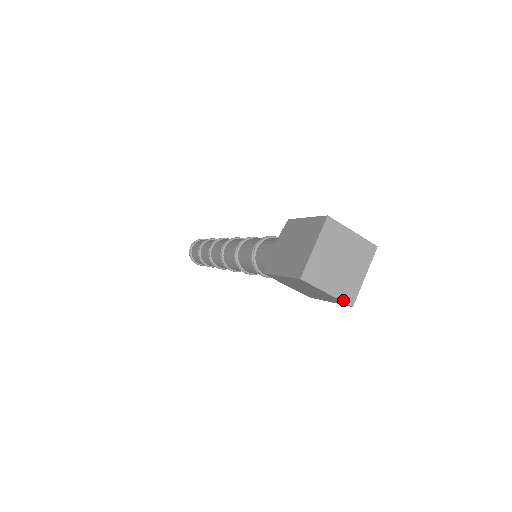
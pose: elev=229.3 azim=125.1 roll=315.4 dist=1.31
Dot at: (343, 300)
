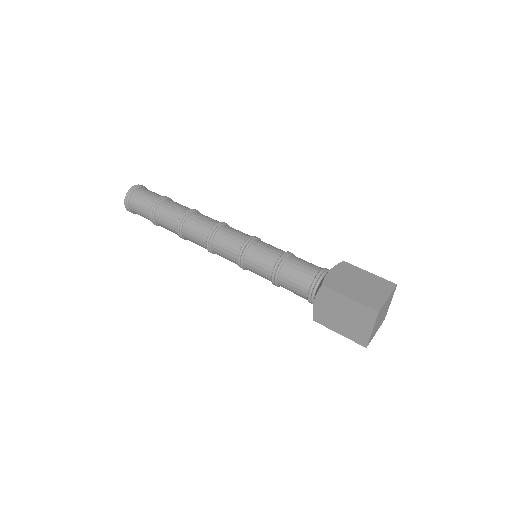
Dot at: (369, 340)
